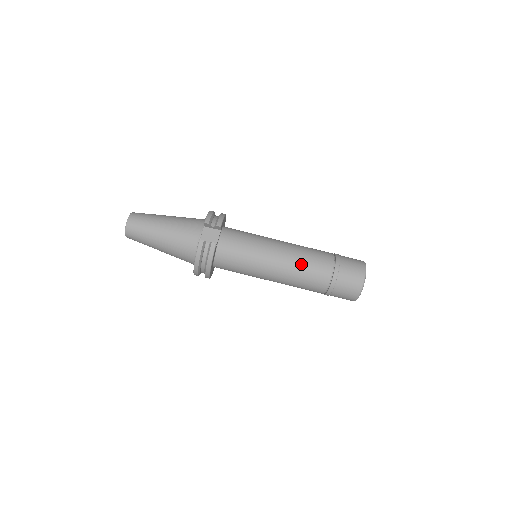
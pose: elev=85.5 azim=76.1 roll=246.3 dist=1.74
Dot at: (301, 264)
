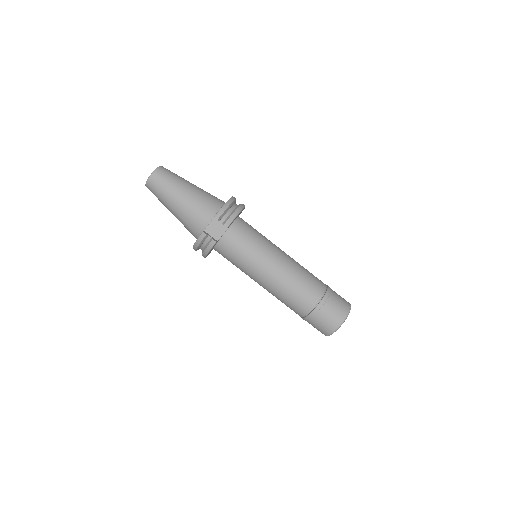
Dot at: (287, 290)
